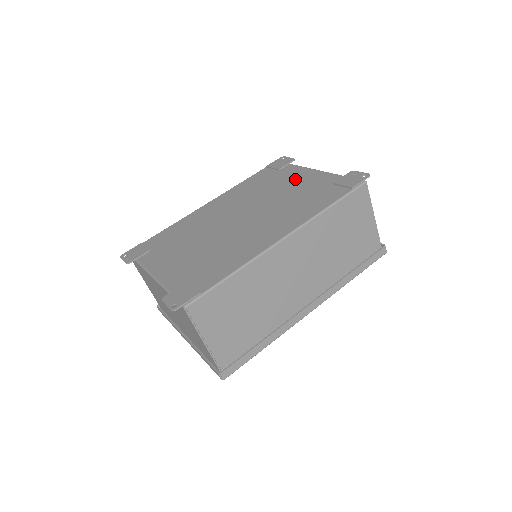
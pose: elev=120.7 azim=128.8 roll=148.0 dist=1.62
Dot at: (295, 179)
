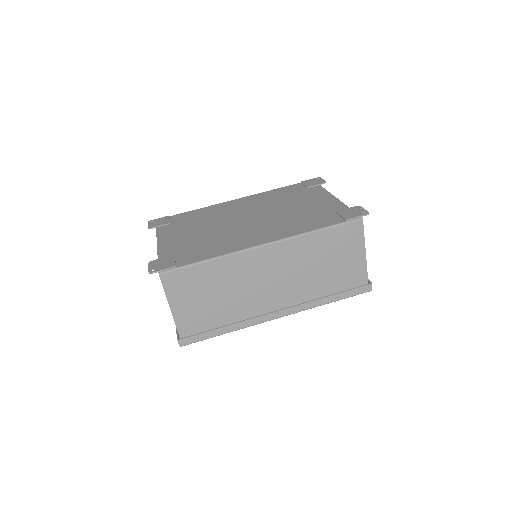
Dot at: (312, 199)
